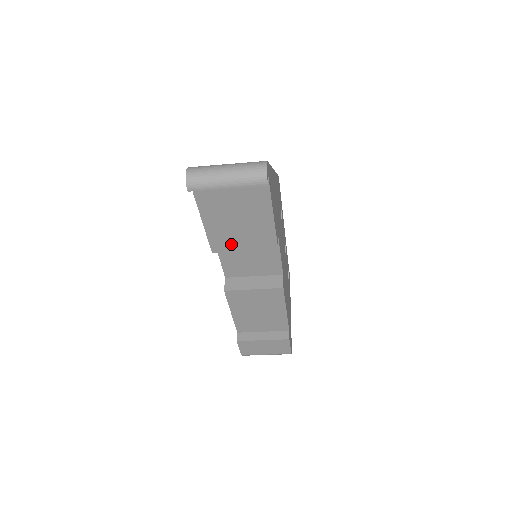
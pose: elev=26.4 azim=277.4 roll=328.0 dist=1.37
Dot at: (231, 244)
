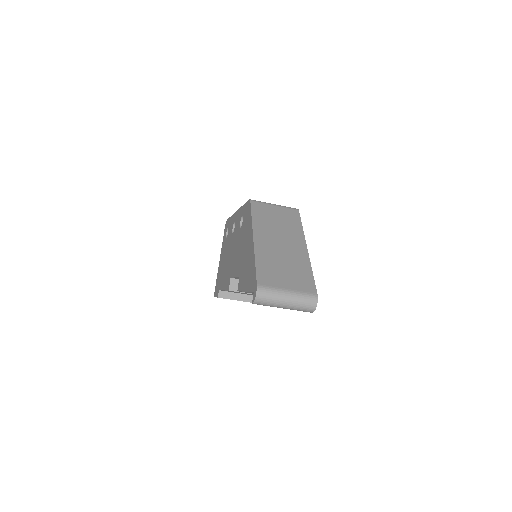
Dot at: occluded
